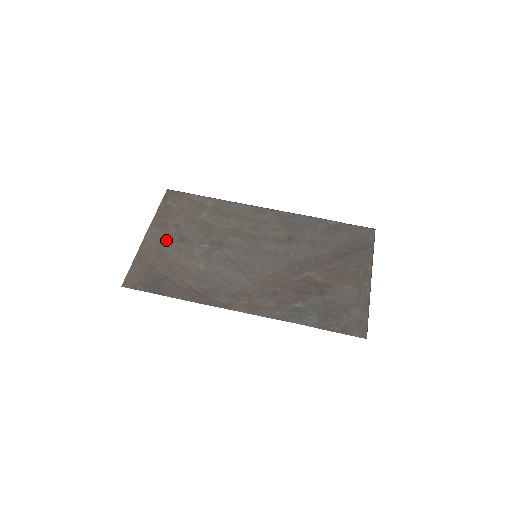
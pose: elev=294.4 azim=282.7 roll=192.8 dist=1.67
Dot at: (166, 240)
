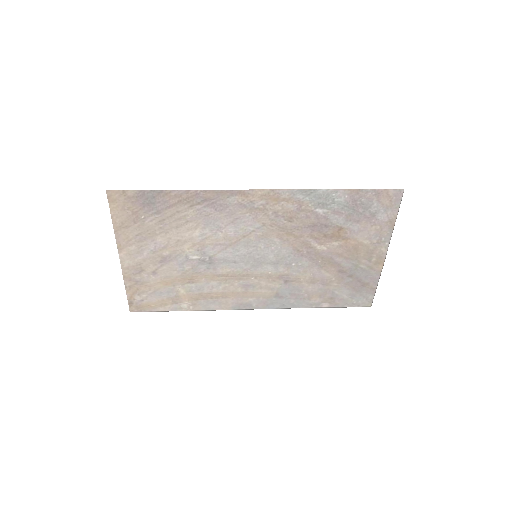
Dot at: (146, 254)
